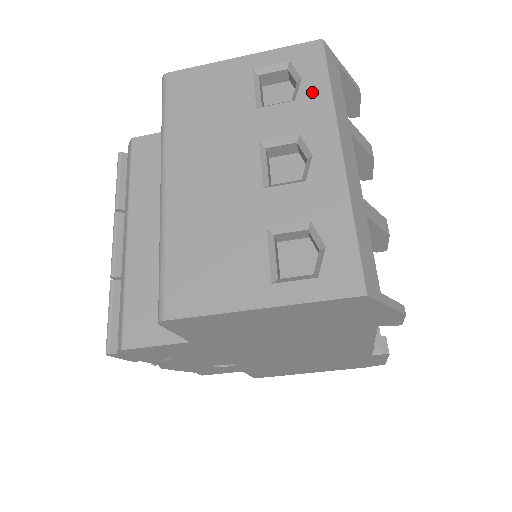
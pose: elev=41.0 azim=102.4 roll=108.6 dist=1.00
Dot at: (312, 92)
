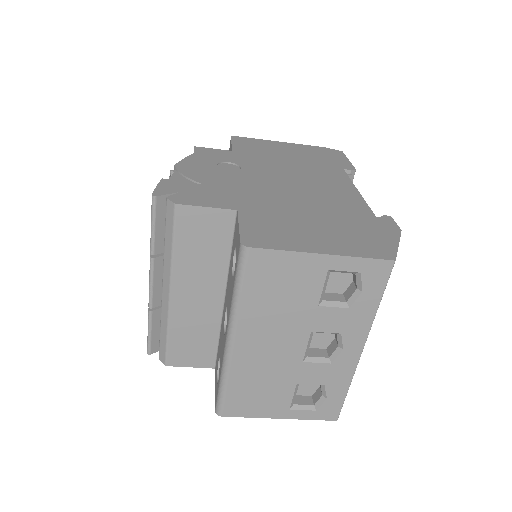
Dot at: (364, 306)
